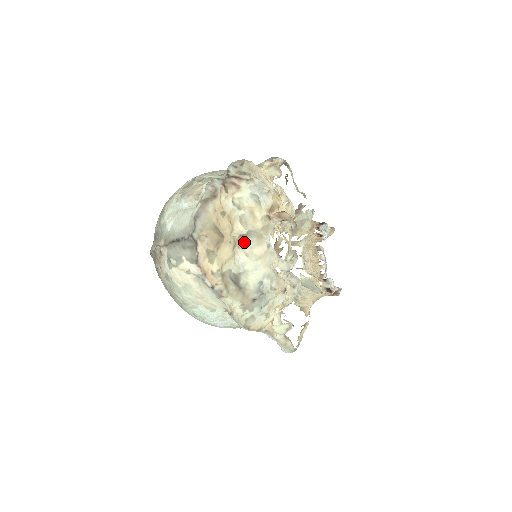
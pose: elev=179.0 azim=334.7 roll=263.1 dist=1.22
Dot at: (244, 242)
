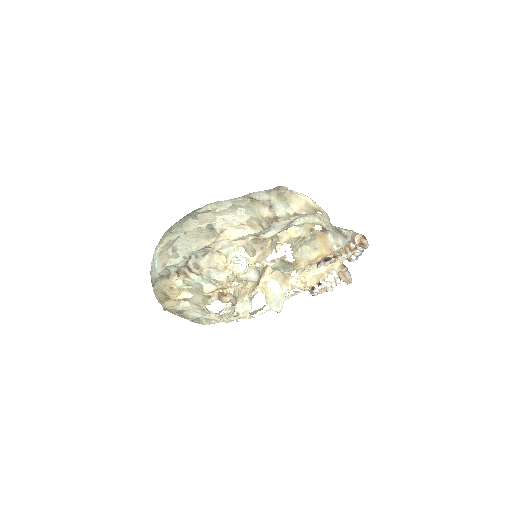
Dot at: (187, 301)
